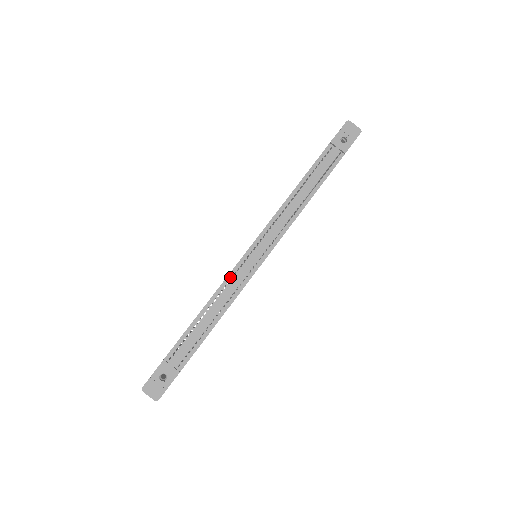
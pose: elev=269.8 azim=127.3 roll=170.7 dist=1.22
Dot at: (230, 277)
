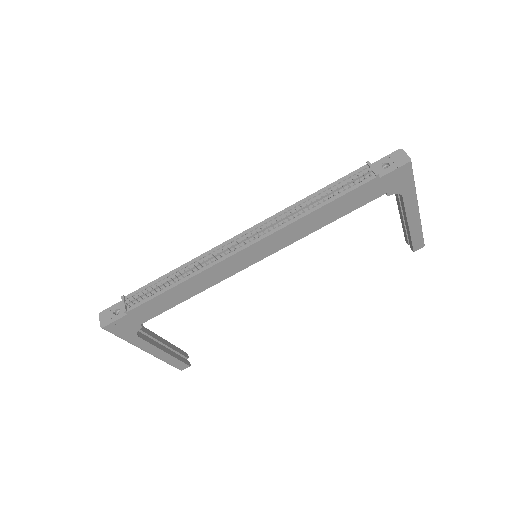
Dot at: (209, 253)
